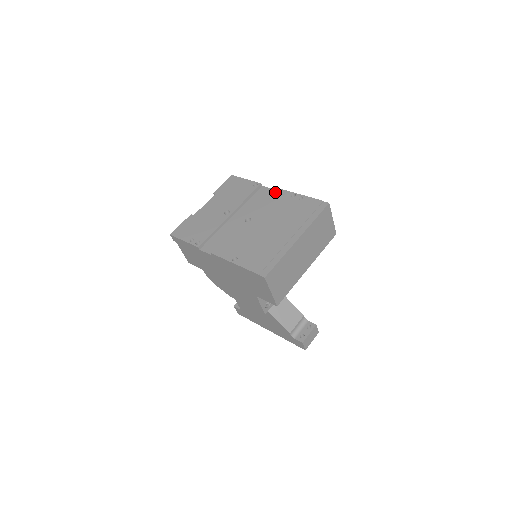
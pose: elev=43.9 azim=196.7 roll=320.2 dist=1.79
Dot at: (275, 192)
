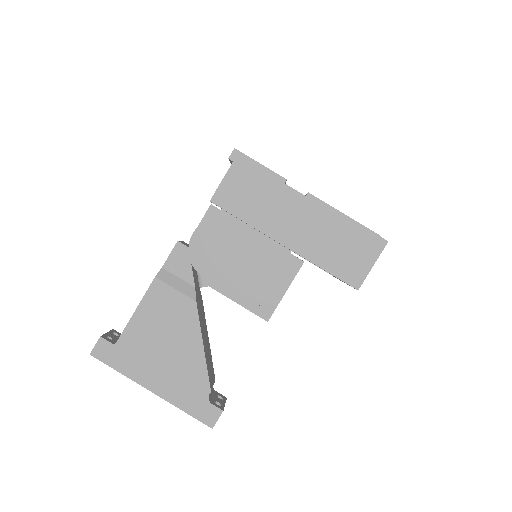
Dot at: occluded
